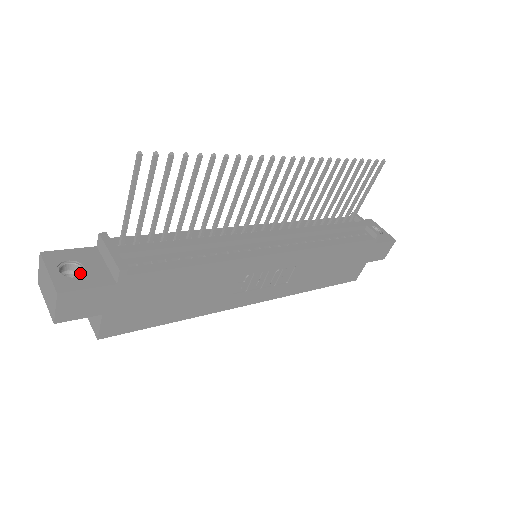
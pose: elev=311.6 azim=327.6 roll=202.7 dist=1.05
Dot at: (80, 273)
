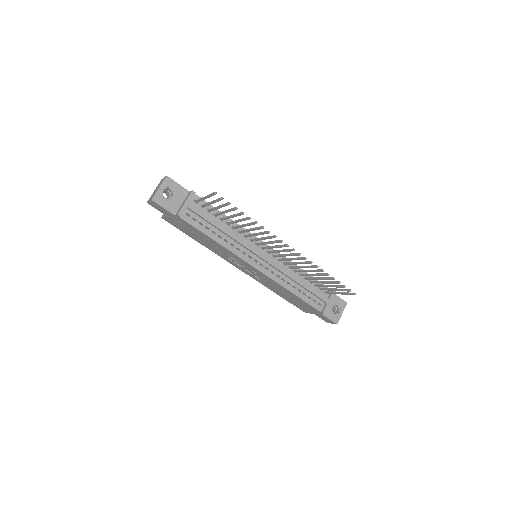
Dot at: (171, 196)
